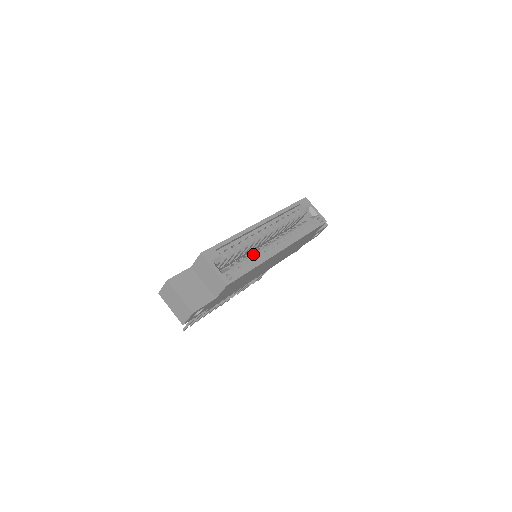
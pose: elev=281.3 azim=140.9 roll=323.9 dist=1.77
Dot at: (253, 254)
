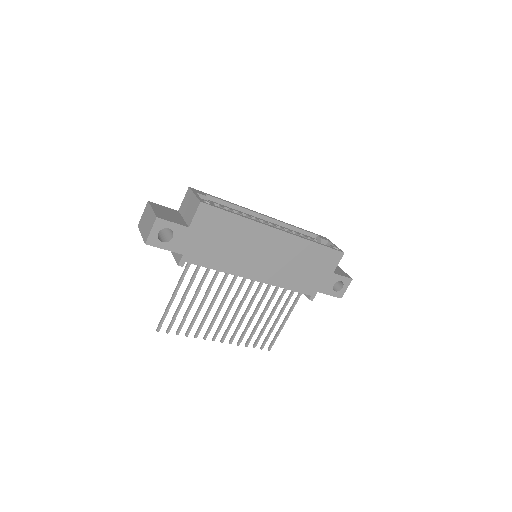
Dot at: occluded
